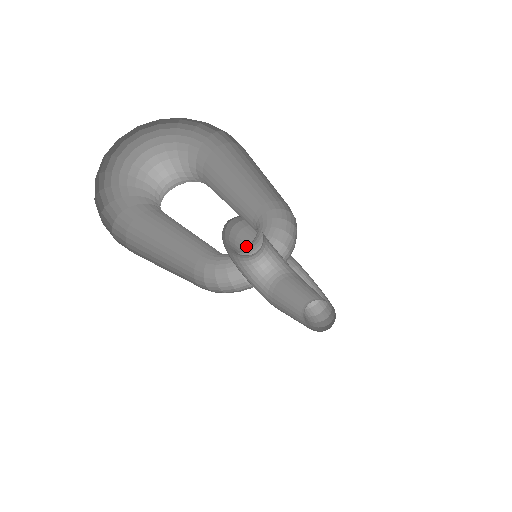
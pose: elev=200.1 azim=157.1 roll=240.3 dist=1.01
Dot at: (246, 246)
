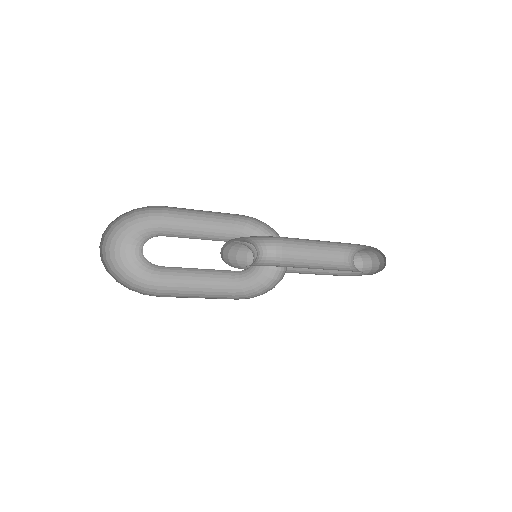
Dot at: occluded
